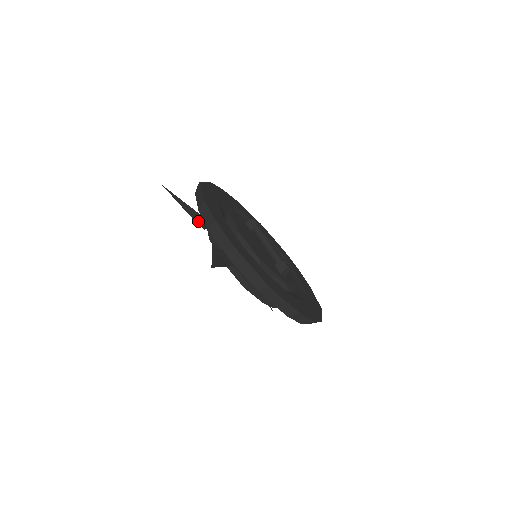
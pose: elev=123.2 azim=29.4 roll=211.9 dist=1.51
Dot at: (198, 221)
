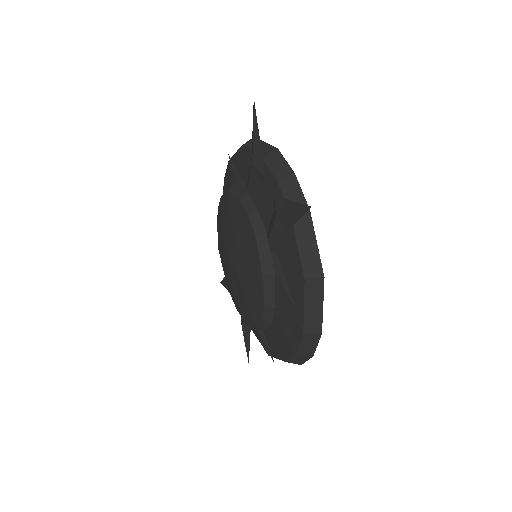
Dot at: (263, 165)
